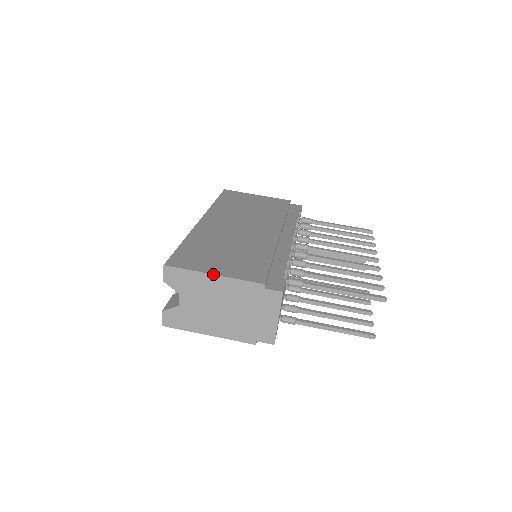
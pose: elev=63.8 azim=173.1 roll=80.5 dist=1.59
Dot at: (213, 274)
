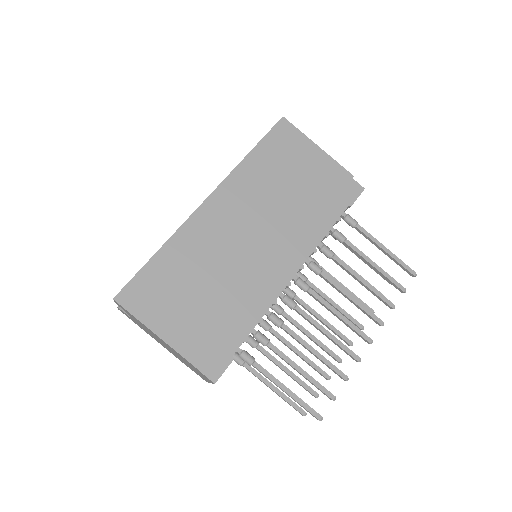
Dot at: (156, 334)
